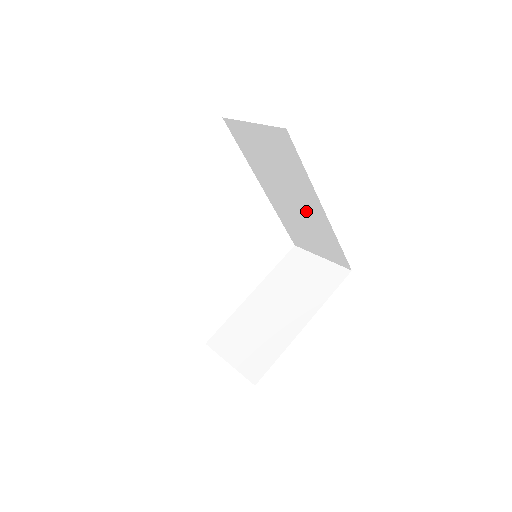
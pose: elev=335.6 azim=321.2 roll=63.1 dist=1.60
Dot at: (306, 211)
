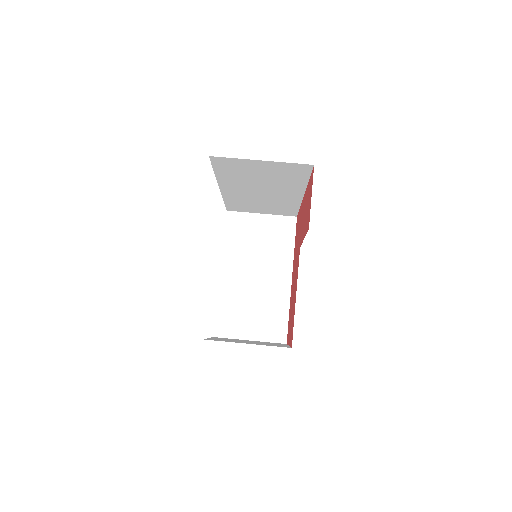
Dot at: (275, 197)
